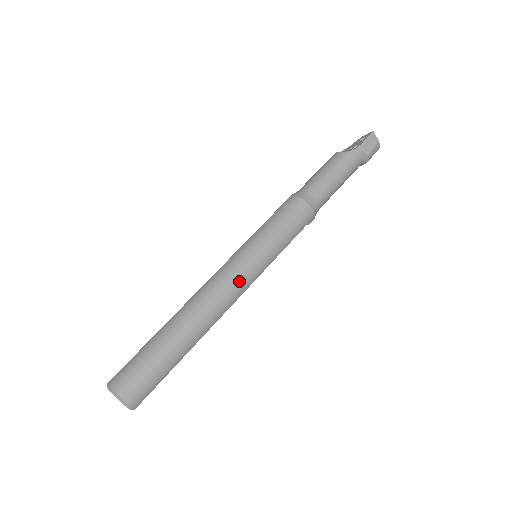
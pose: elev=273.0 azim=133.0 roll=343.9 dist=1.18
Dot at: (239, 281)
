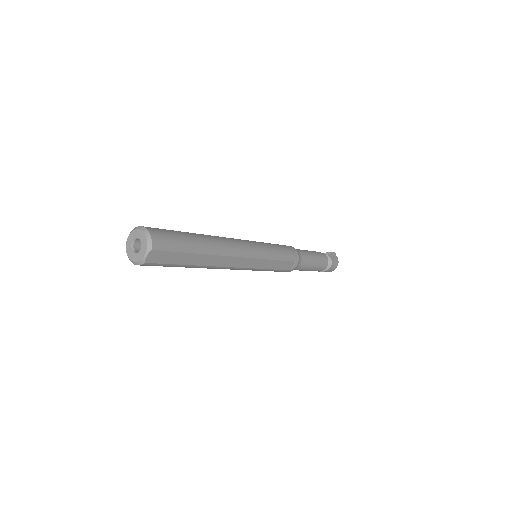
Dot at: (248, 246)
